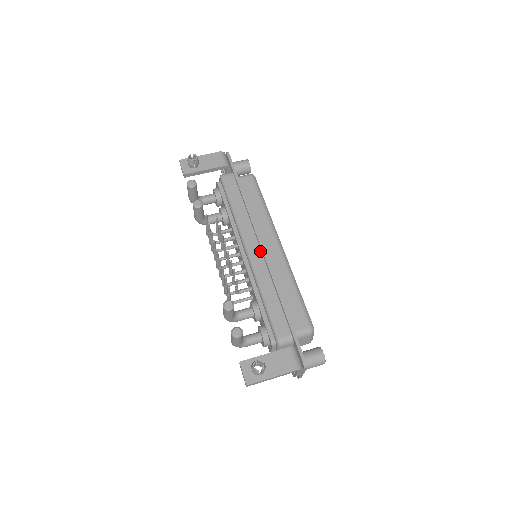
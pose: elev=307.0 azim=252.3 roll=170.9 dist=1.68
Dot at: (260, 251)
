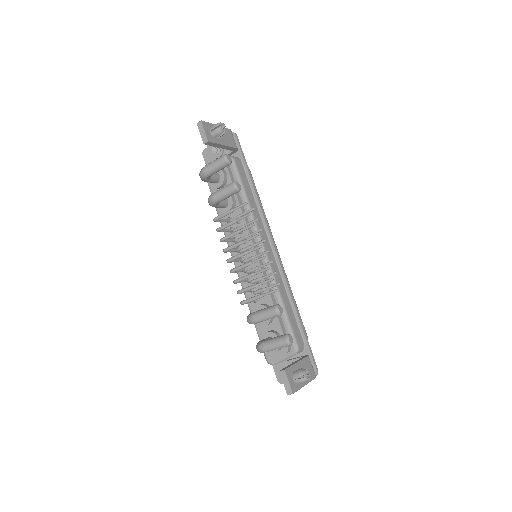
Dot at: (273, 254)
